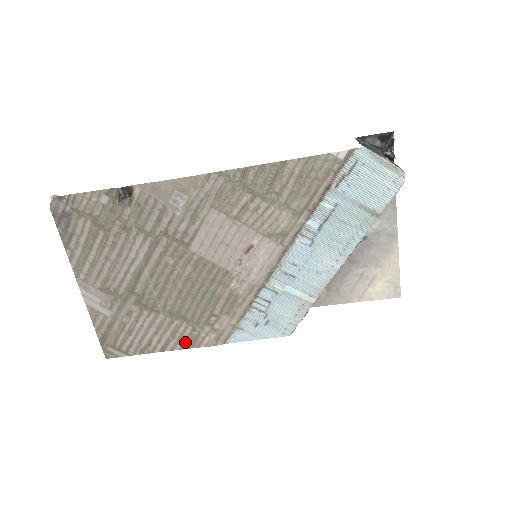
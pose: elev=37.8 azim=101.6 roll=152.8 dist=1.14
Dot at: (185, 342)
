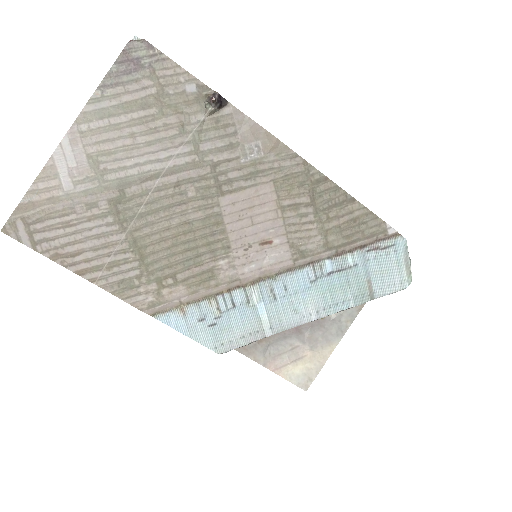
Dot at: (115, 283)
